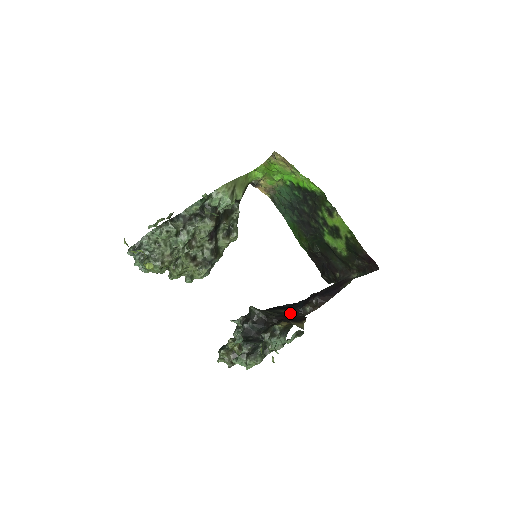
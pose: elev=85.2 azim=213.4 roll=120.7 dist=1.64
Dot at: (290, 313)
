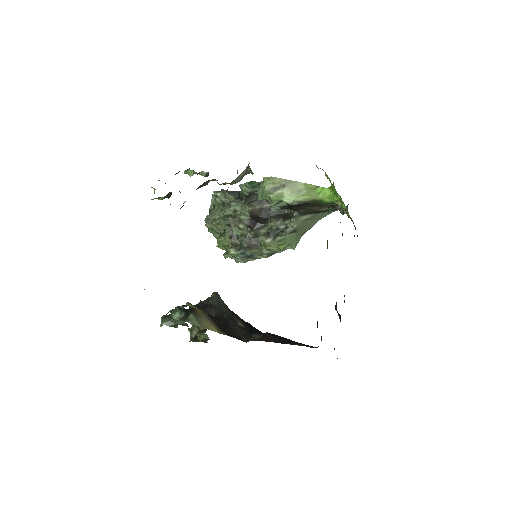
Dot at: (239, 328)
